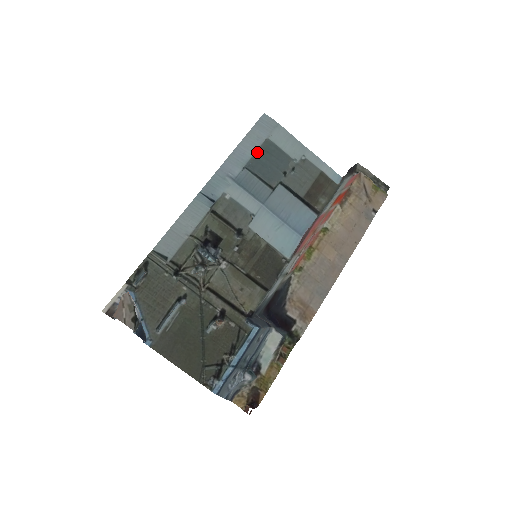
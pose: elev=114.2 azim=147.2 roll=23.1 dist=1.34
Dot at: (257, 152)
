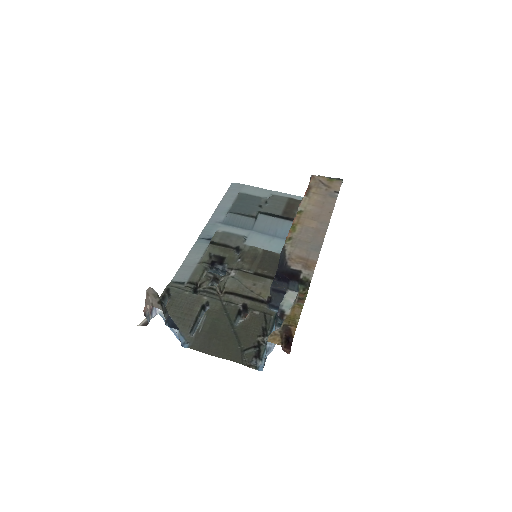
Dot at: (234, 202)
